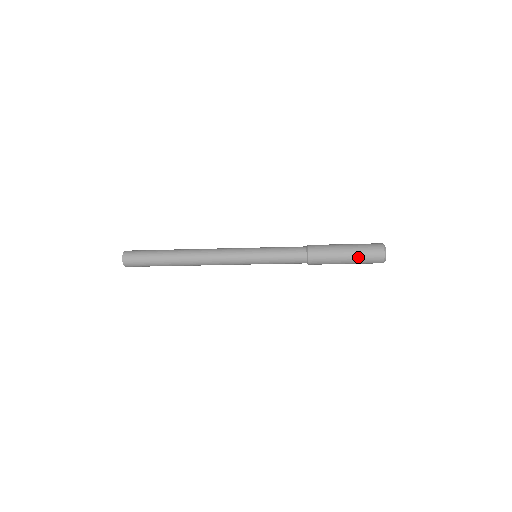
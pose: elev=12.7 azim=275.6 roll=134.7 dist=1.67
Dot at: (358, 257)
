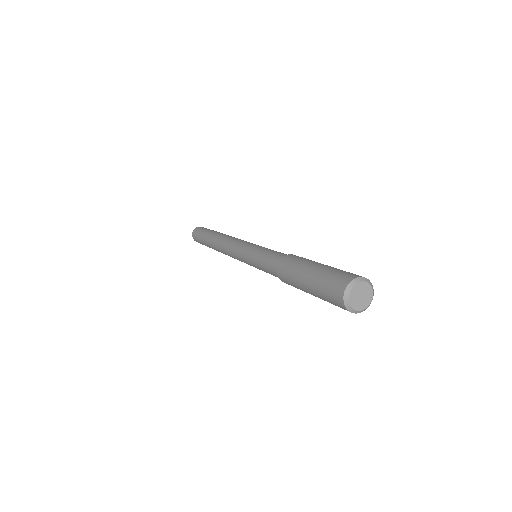
Dot at: (317, 286)
